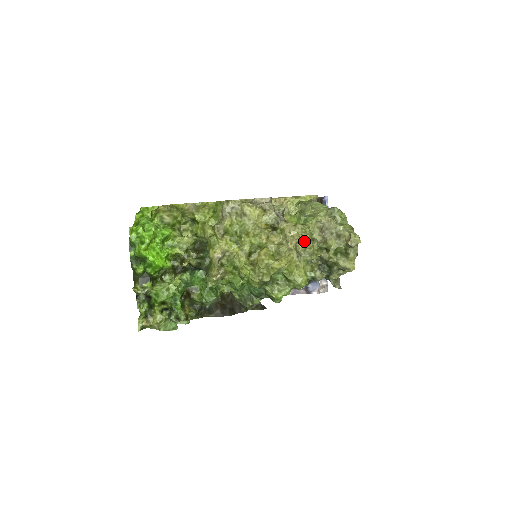
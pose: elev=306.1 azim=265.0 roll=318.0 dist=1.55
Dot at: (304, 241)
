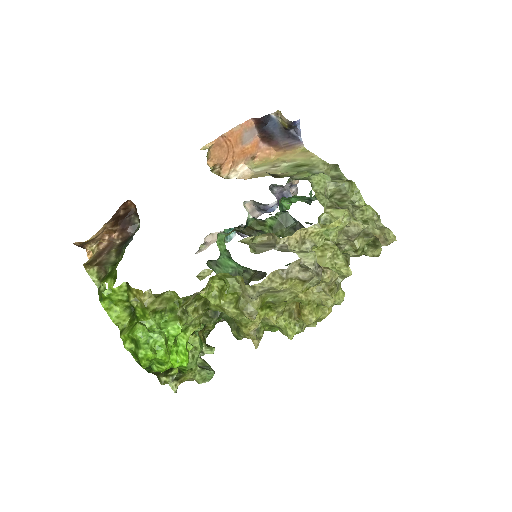
Dot at: (340, 269)
